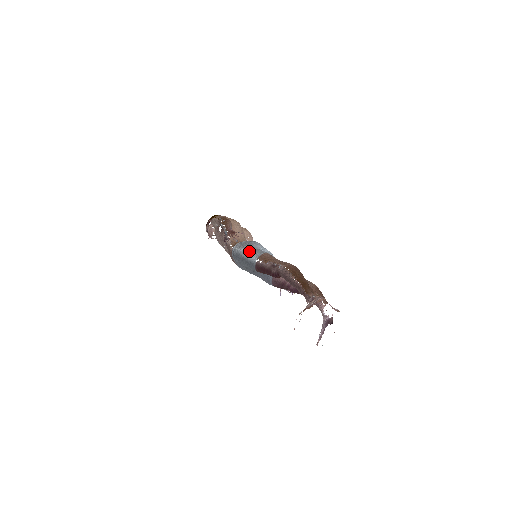
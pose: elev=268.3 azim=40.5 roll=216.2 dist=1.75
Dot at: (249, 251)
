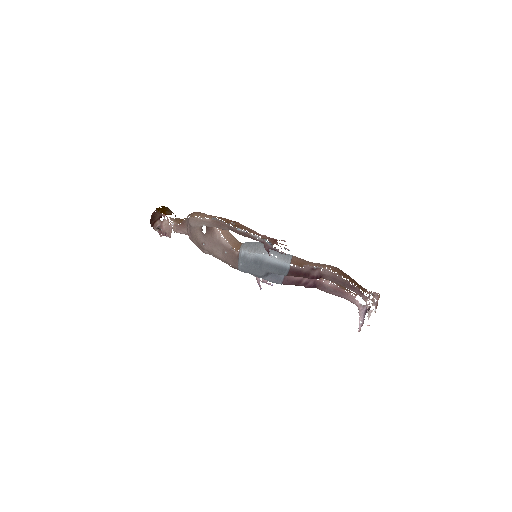
Dot at: occluded
